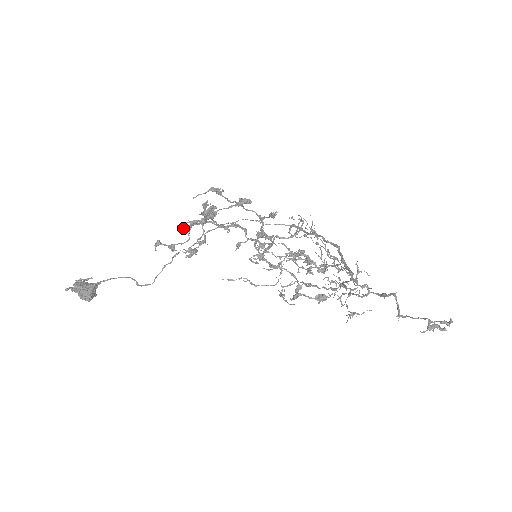
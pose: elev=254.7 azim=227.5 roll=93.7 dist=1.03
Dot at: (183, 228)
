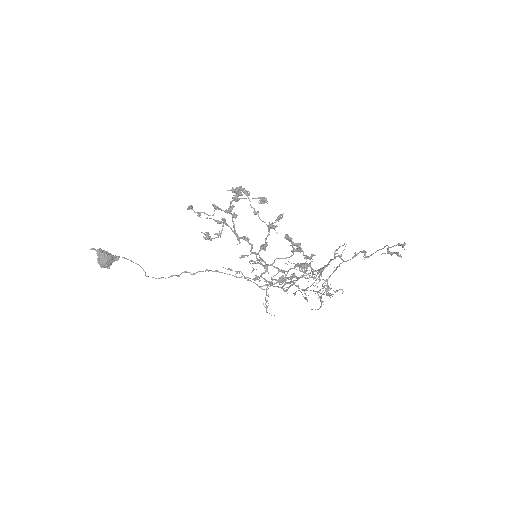
Dot at: (213, 204)
